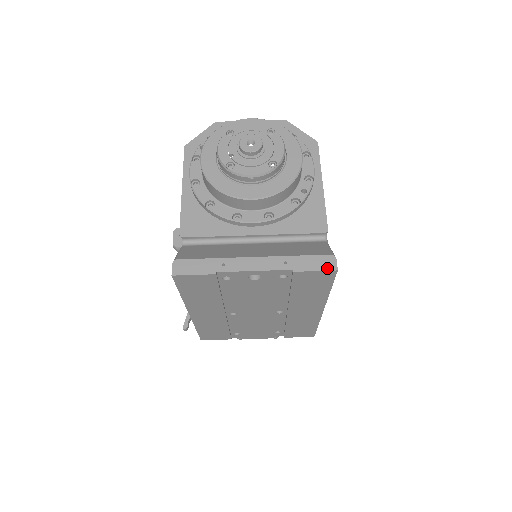
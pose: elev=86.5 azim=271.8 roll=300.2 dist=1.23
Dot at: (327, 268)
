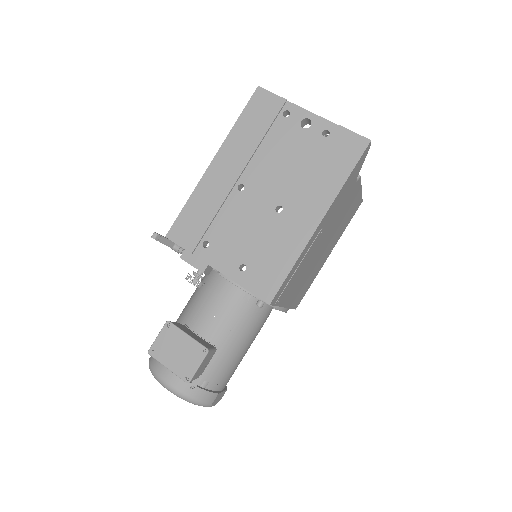
Dot at: (364, 137)
